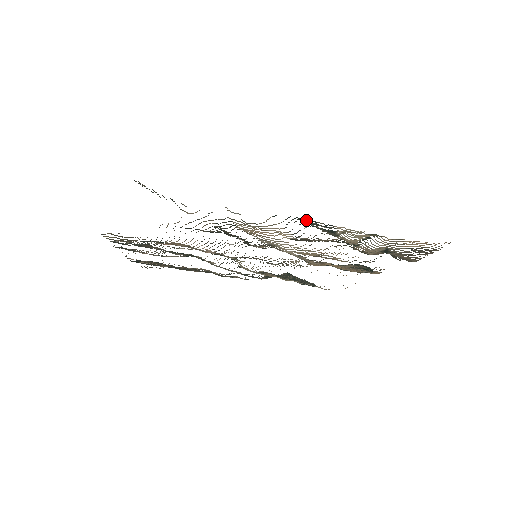
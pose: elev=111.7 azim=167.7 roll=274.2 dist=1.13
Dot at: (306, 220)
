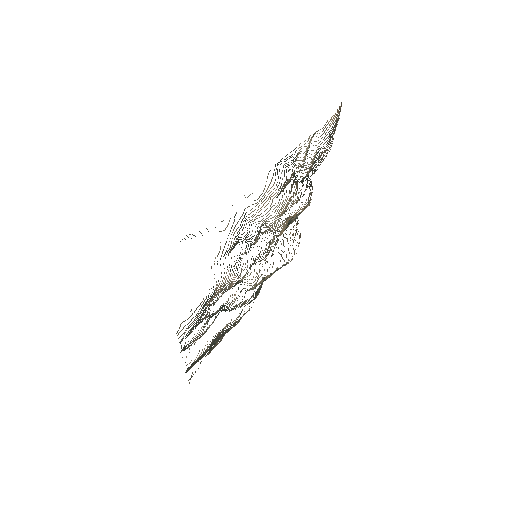
Dot at: occluded
